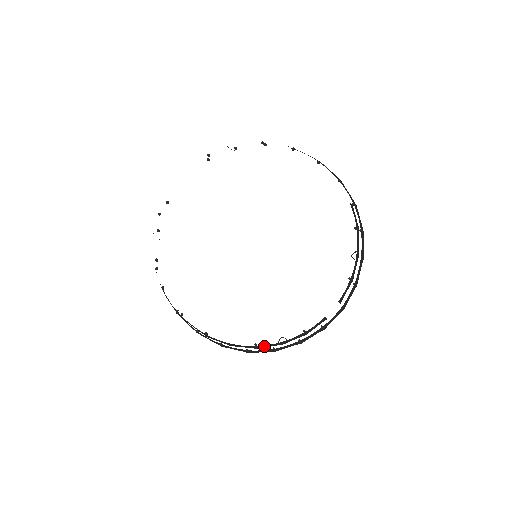
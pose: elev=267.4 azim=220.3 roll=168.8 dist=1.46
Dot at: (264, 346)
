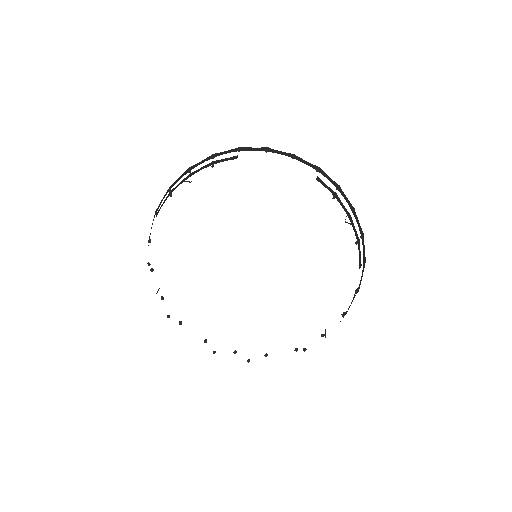
Dot at: occluded
